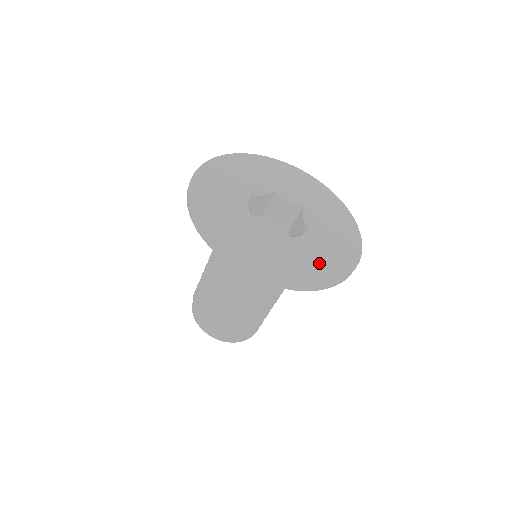
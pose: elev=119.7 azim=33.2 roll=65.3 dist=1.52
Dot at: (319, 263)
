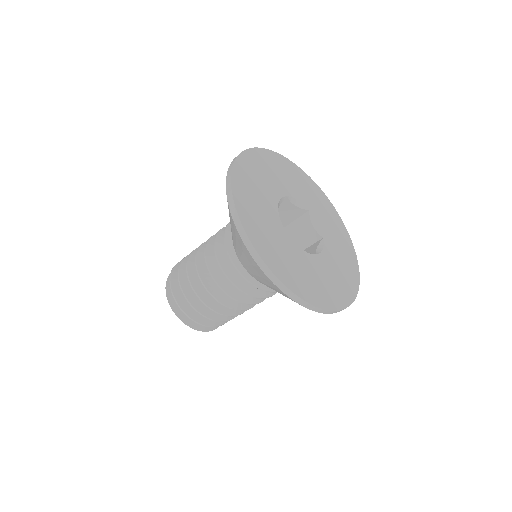
Dot at: (344, 275)
